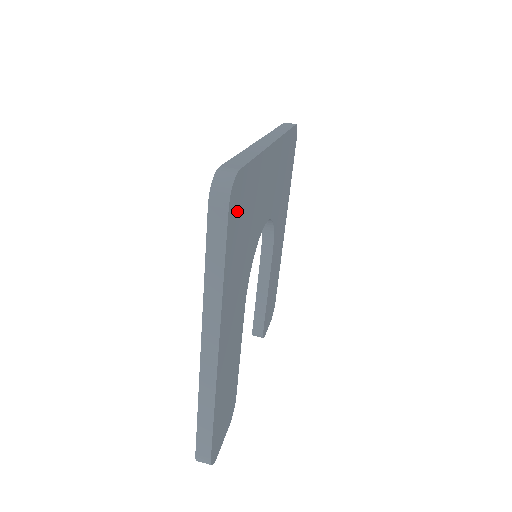
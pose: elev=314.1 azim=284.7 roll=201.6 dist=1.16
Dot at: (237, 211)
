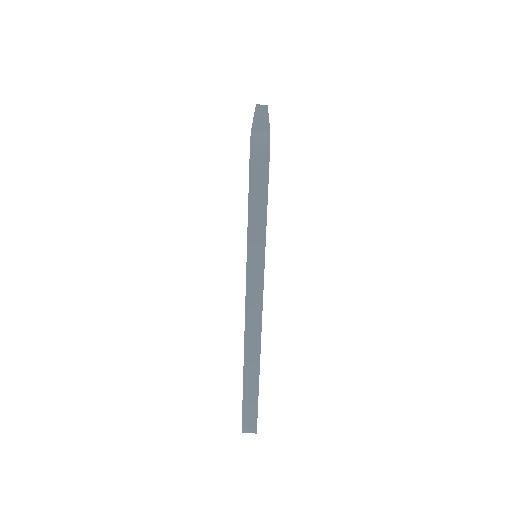
Dot at: occluded
